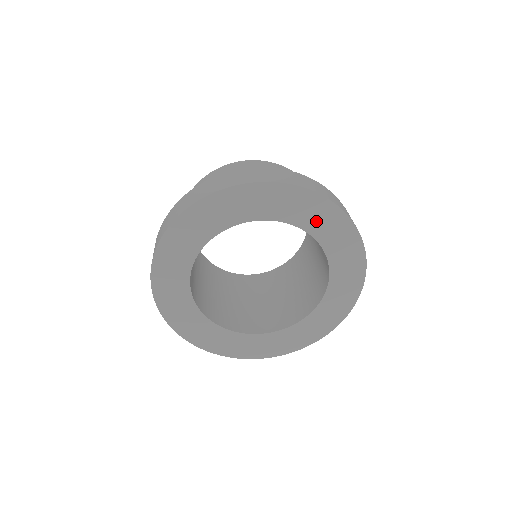
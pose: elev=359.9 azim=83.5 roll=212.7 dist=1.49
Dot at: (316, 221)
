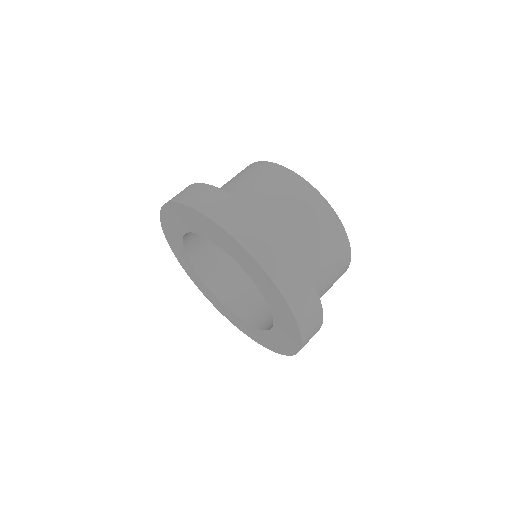
Dot at: (259, 279)
